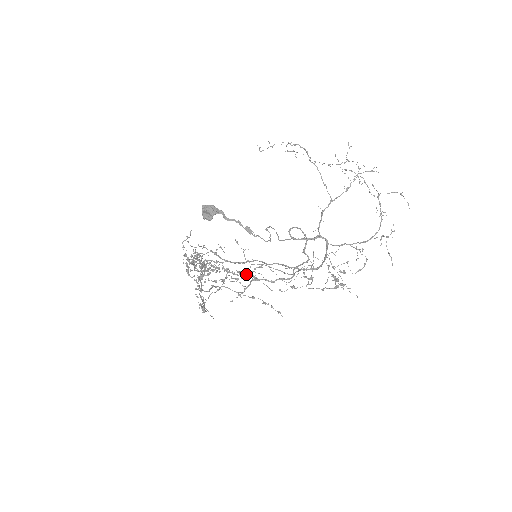
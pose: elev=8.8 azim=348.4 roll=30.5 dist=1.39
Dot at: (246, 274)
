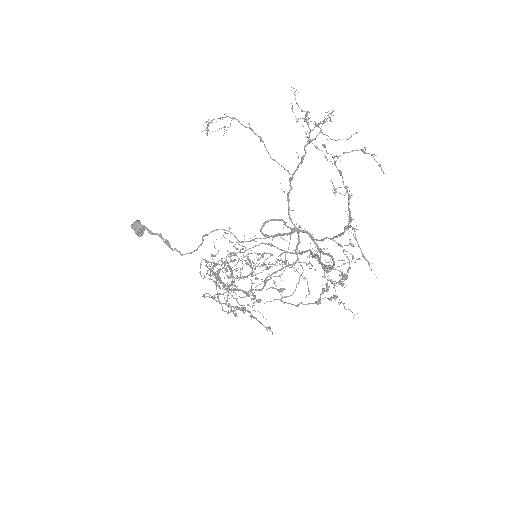
Dot at: occluded
